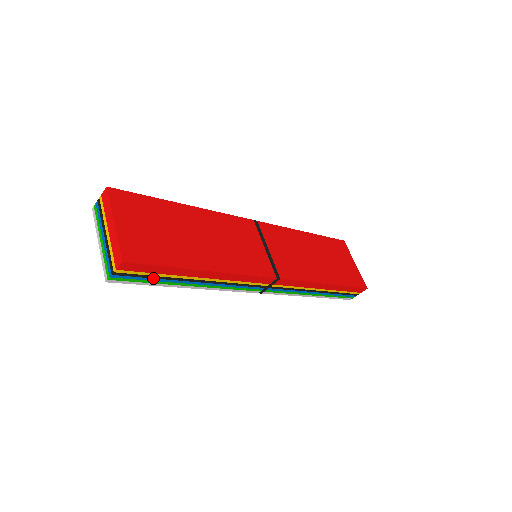
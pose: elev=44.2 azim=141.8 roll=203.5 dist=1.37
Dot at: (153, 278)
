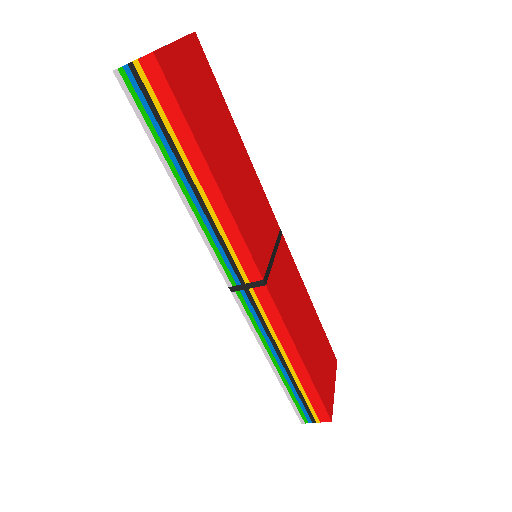
Dot at: (158, 122)
